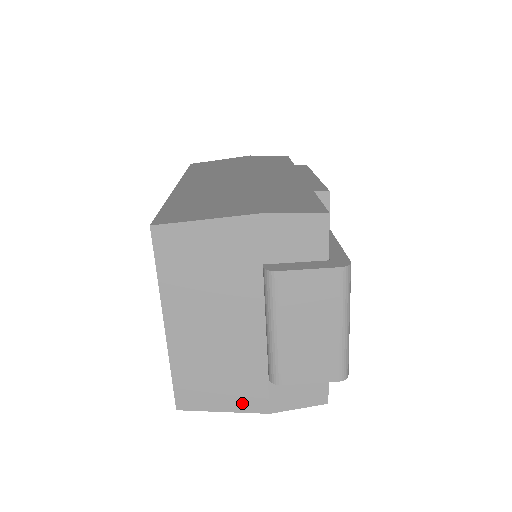
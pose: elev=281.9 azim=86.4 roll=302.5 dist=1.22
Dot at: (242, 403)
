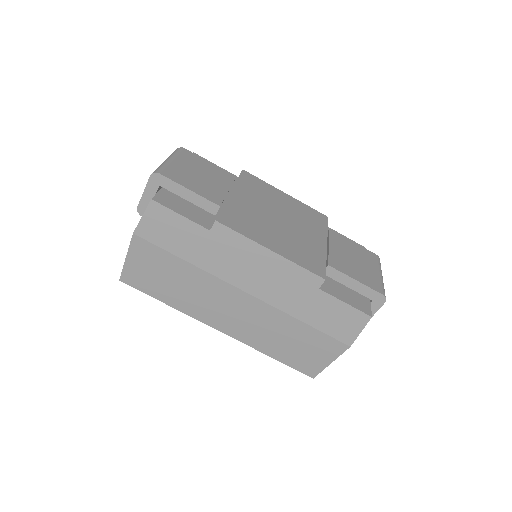
Dot at: occluded
